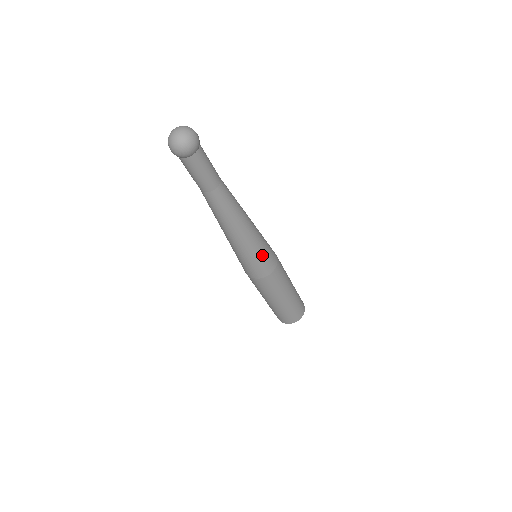
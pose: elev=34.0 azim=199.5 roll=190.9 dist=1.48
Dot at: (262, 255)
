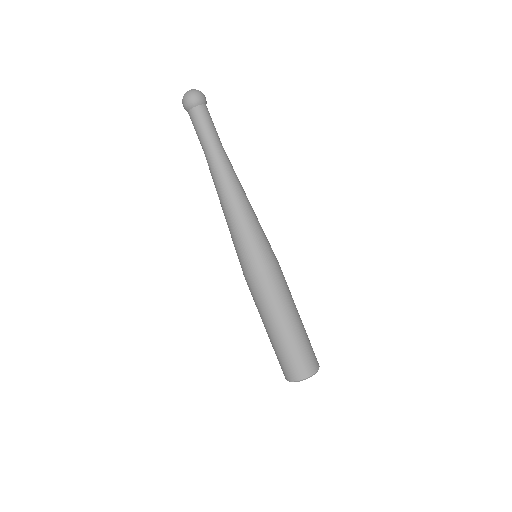
Dot at: (249, 244)
